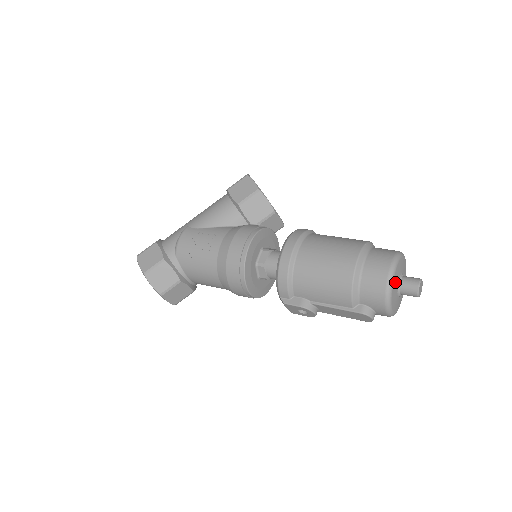
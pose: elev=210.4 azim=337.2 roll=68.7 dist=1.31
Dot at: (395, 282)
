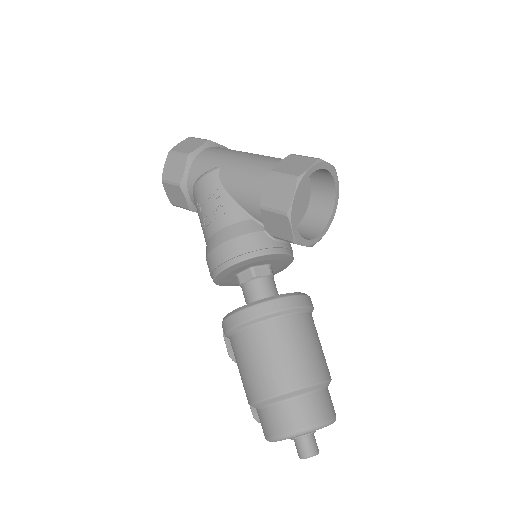
Dot at: occluded
